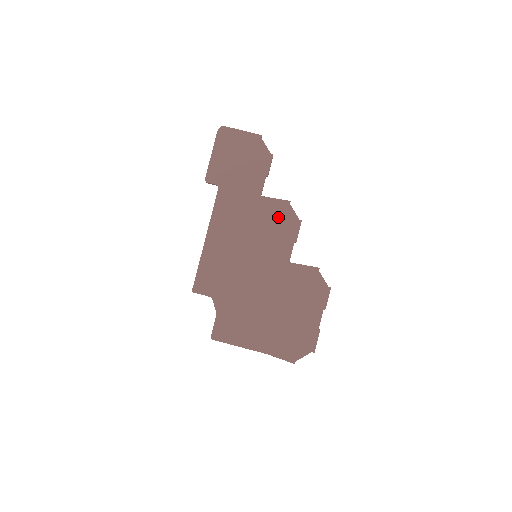
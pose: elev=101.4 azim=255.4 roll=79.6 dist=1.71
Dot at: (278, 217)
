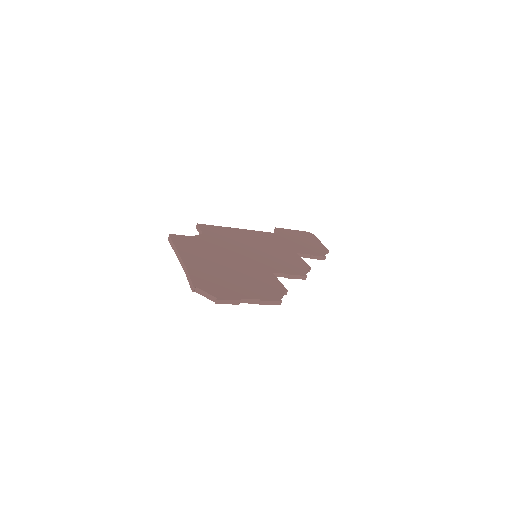
Dot at: (295, 263)
